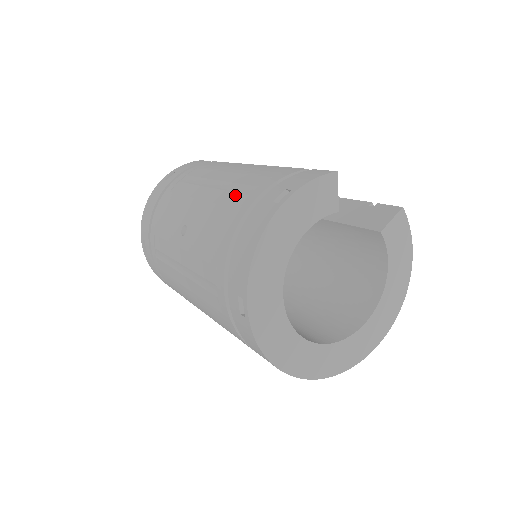
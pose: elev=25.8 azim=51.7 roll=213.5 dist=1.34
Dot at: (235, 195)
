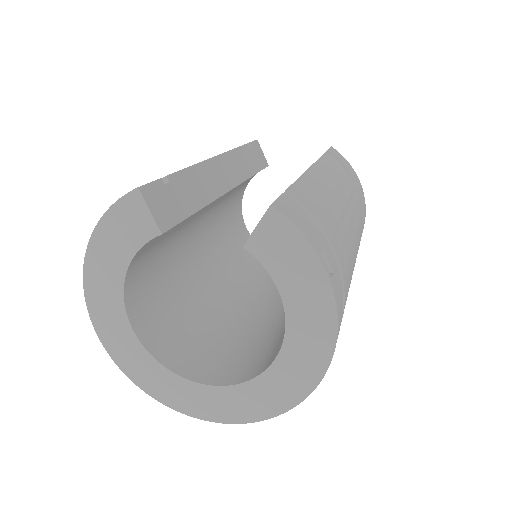
Dot at: occluded
